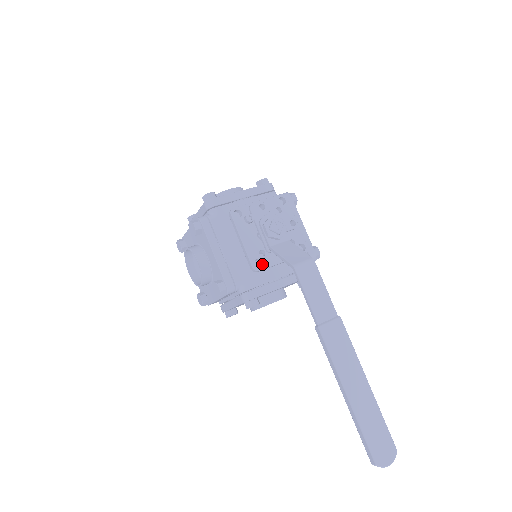
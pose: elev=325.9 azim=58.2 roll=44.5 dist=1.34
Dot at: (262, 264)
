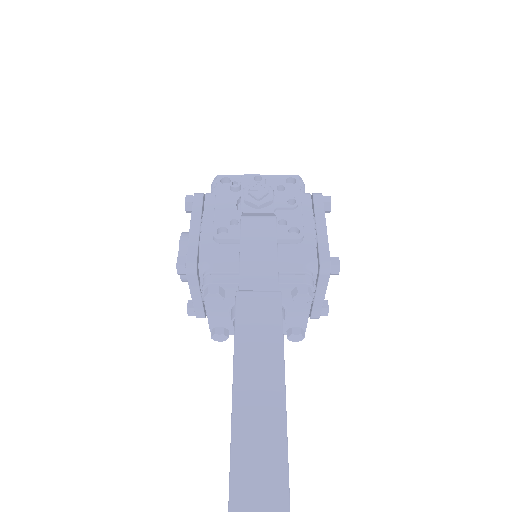
Dot at: (227, 233)
